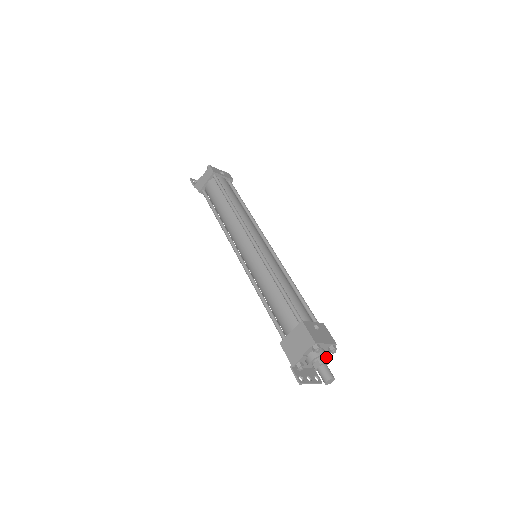
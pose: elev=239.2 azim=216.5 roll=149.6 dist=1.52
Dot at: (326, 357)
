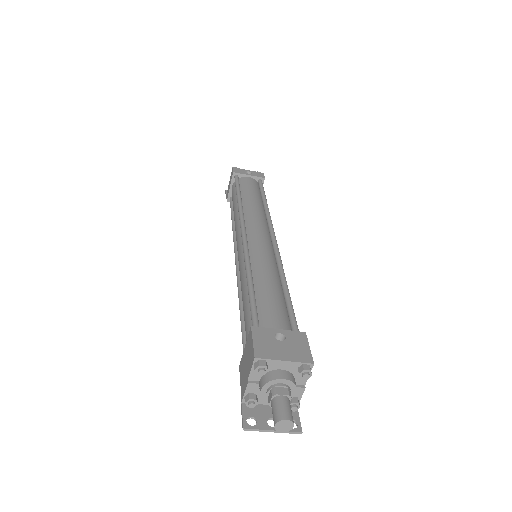
Dot at: (293, 385)
